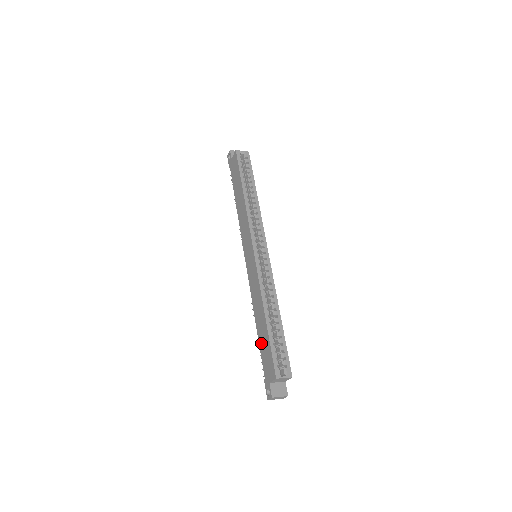
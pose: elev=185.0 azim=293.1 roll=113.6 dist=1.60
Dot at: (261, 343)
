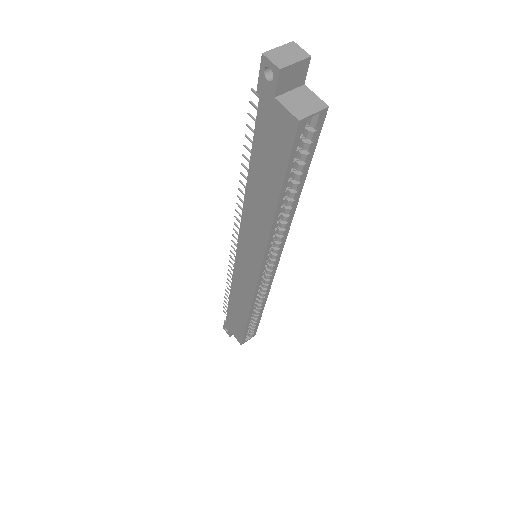
Dot at: (232, 313)
